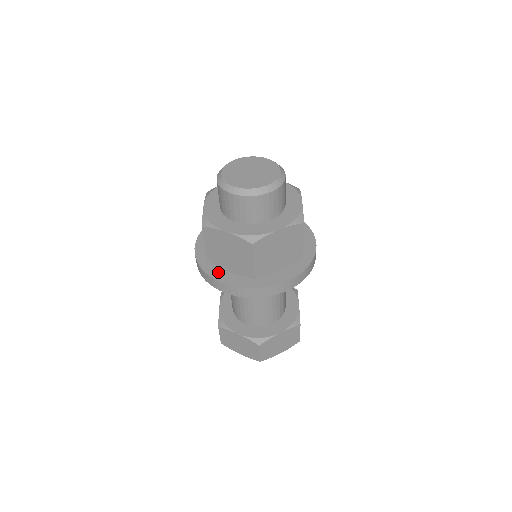
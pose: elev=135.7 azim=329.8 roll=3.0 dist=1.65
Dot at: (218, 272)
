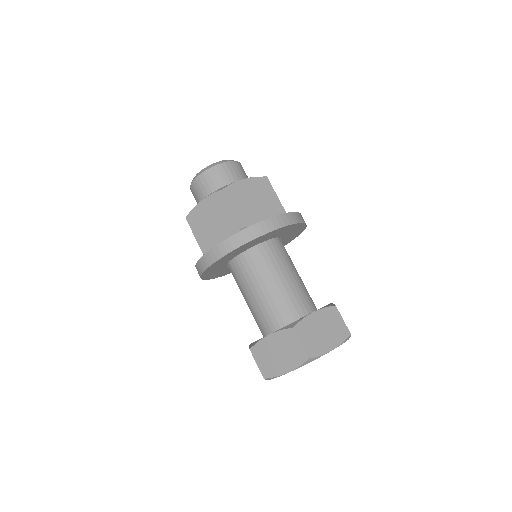
Dot at: occluded
